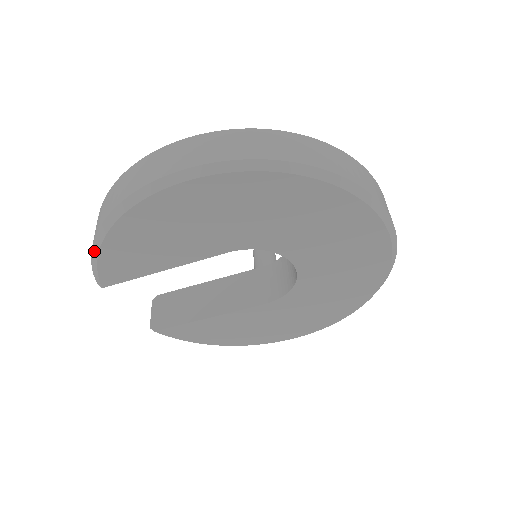
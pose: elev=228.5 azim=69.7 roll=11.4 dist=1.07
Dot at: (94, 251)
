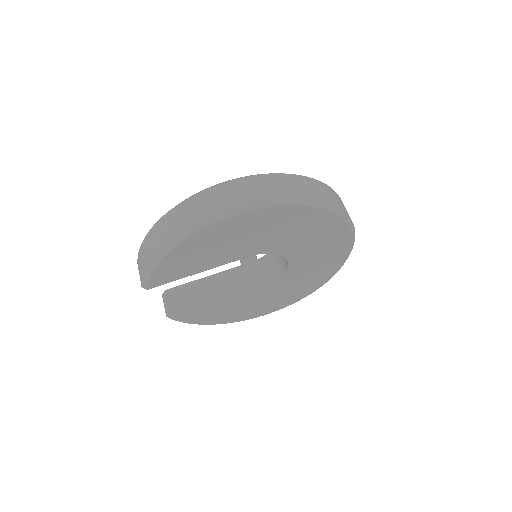
Dot at: (152, 263)
